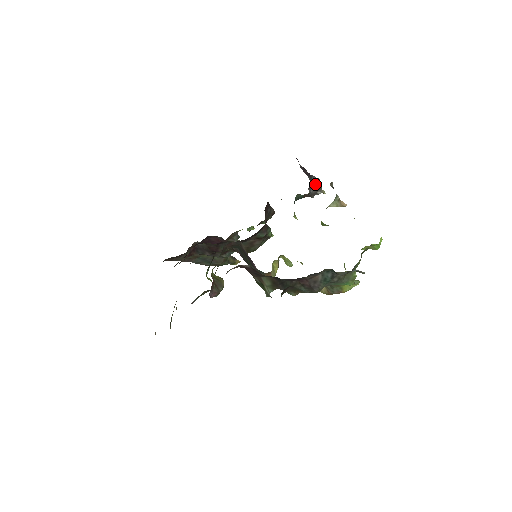
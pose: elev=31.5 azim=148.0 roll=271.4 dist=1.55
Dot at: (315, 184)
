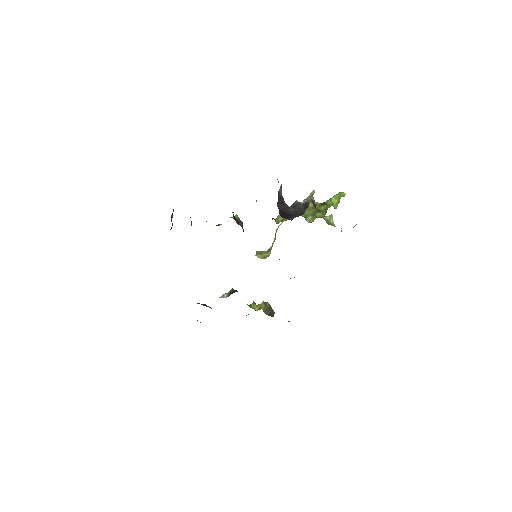
Dot at: (281, 192)
